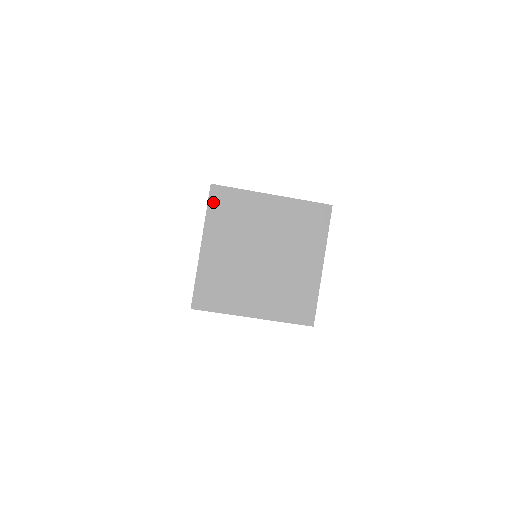
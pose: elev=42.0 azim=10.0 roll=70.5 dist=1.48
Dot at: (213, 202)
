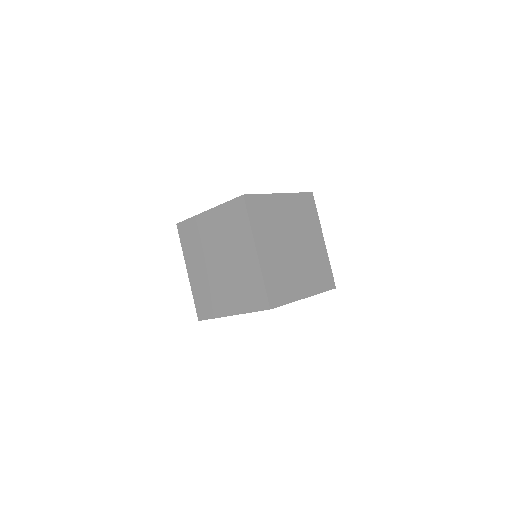
Dot at: (182, 236)
